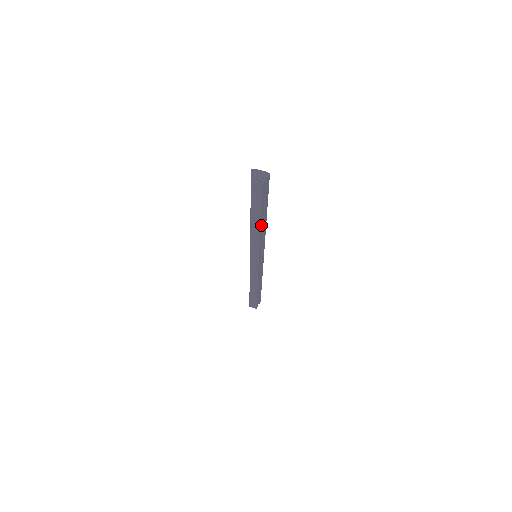
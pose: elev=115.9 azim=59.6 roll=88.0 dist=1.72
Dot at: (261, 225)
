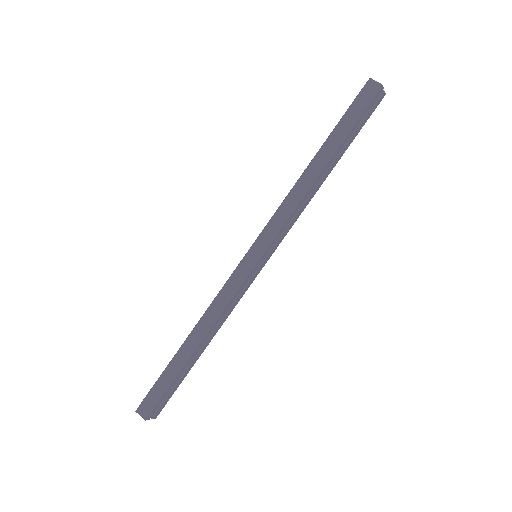
Dot at: (324, 169)
